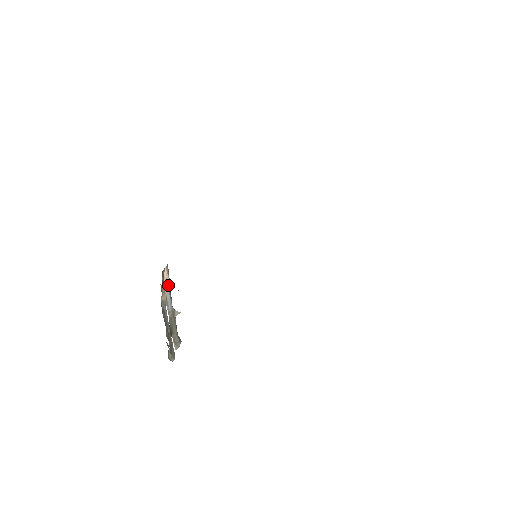
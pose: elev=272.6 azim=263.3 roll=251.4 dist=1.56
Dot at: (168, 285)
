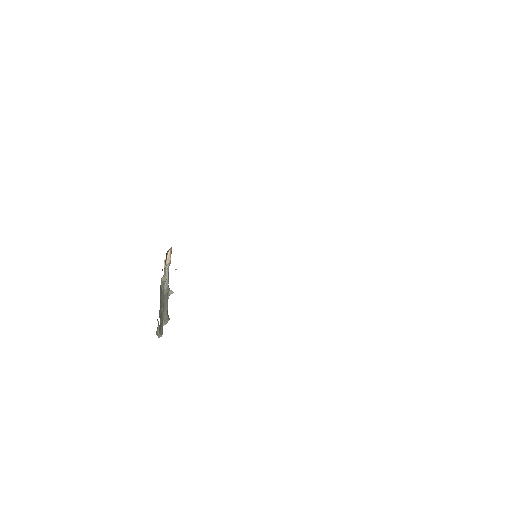
Dot at: (169, 265)
